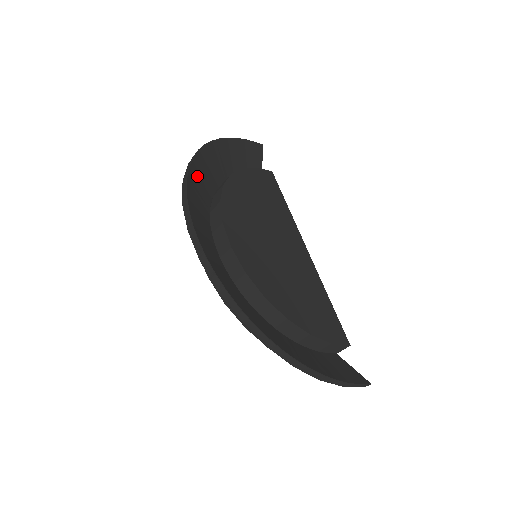
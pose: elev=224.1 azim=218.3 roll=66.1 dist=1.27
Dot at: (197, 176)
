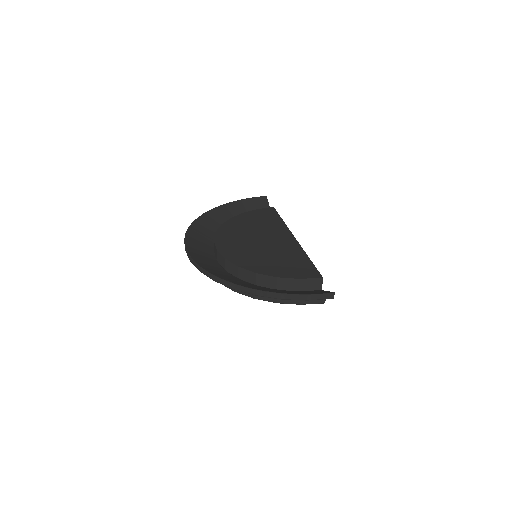
Dot at: (202, 226)
